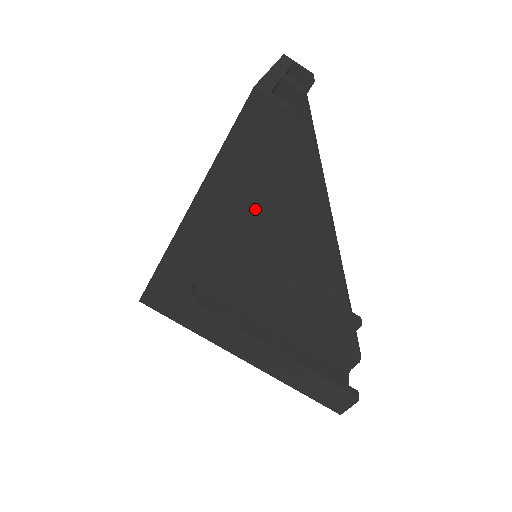
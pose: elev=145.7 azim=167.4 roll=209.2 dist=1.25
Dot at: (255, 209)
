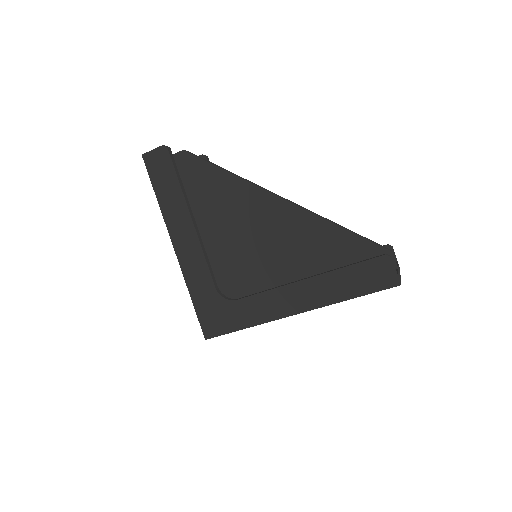
Dot at: (223, 226)
